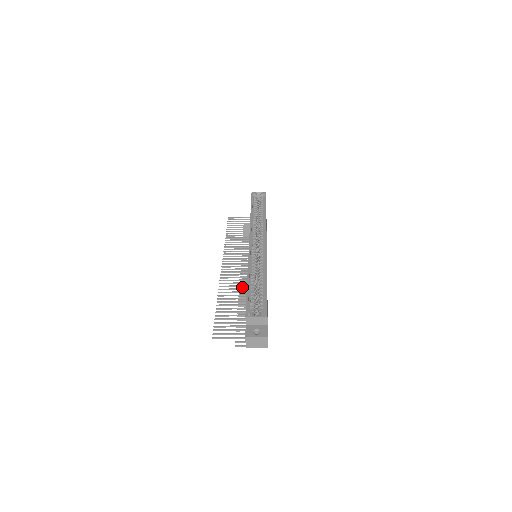
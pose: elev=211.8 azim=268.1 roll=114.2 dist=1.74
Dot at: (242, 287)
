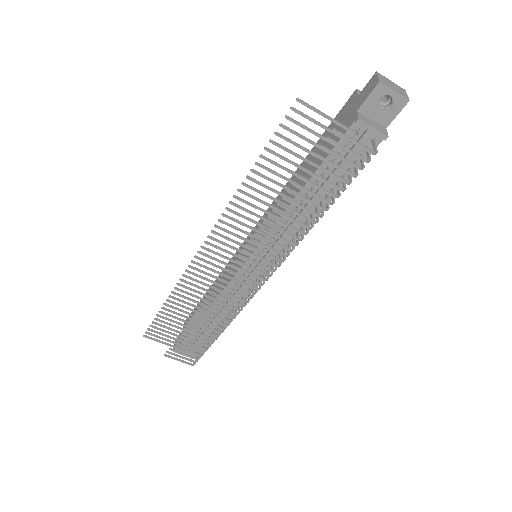
Dot at: (251, 246)
